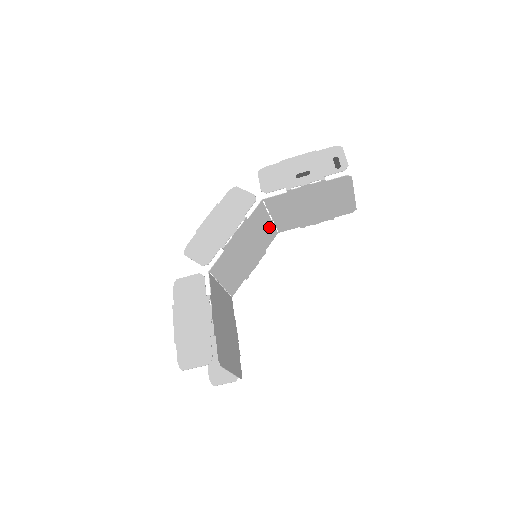
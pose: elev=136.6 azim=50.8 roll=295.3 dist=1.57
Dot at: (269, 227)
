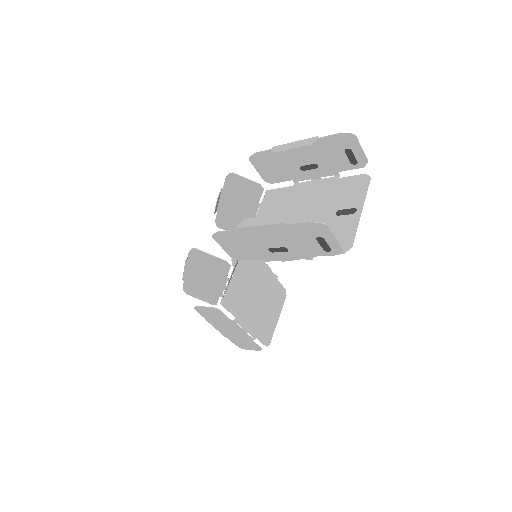
Dot at: occluded
